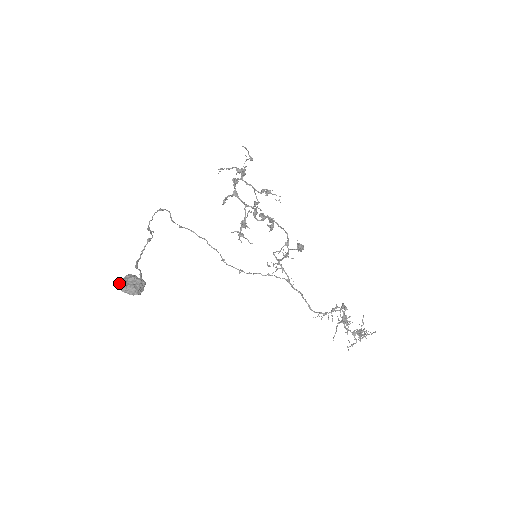
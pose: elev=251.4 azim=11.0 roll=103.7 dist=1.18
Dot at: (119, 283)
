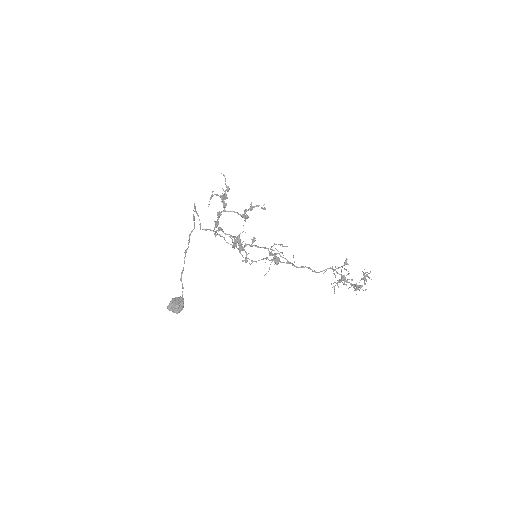
Dot at: occluded
